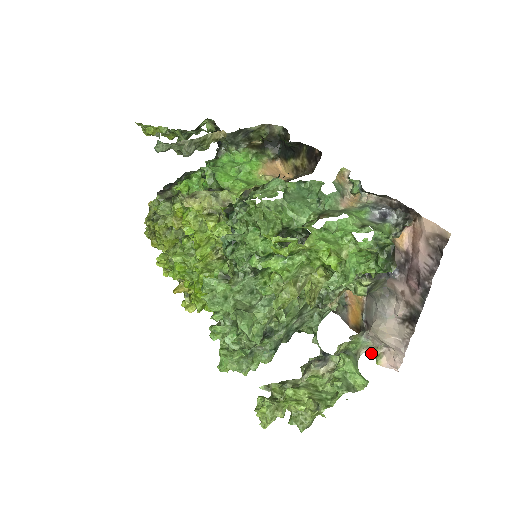
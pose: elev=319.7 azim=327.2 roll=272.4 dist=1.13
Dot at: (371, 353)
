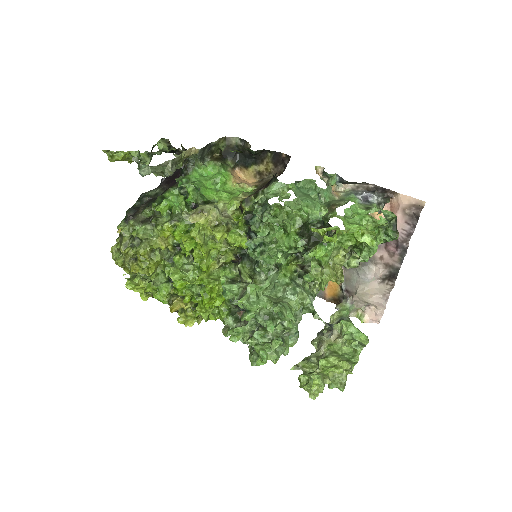
Dot at: (354, 315)
